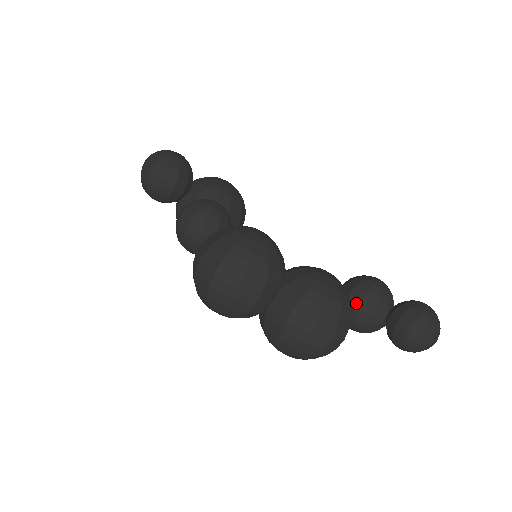
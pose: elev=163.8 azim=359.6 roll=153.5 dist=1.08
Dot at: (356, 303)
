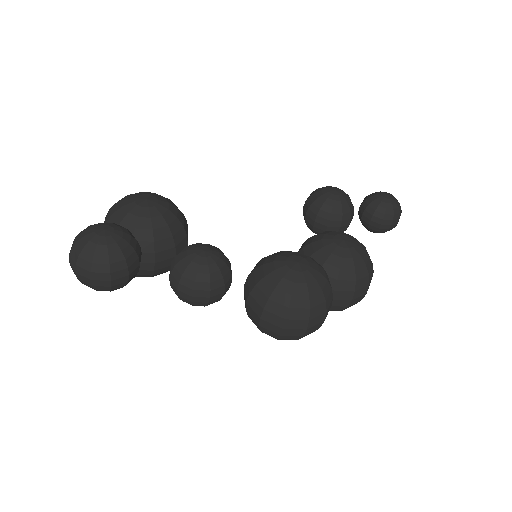
Dot at: (338, 225)
